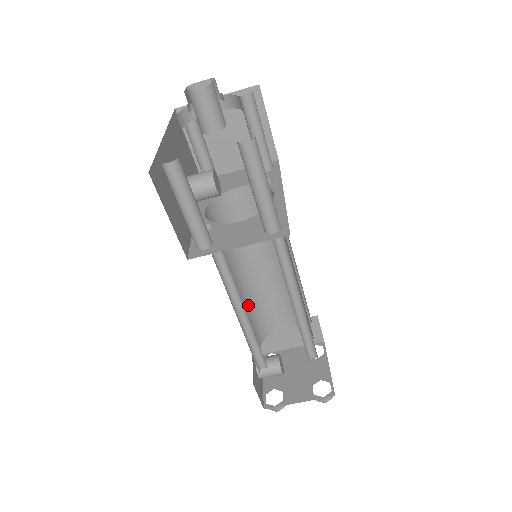
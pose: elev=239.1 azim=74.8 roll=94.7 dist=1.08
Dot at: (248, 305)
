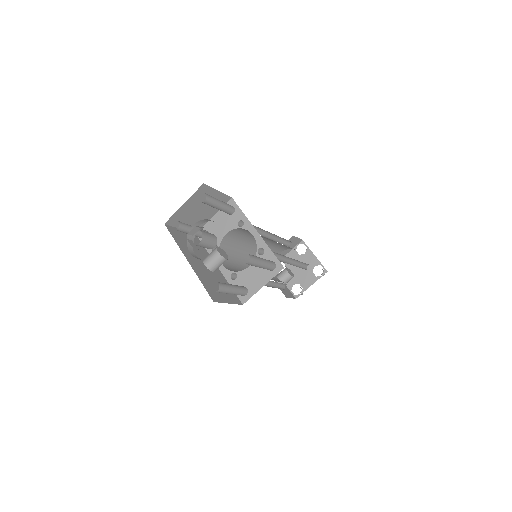
Dot at: occluded
